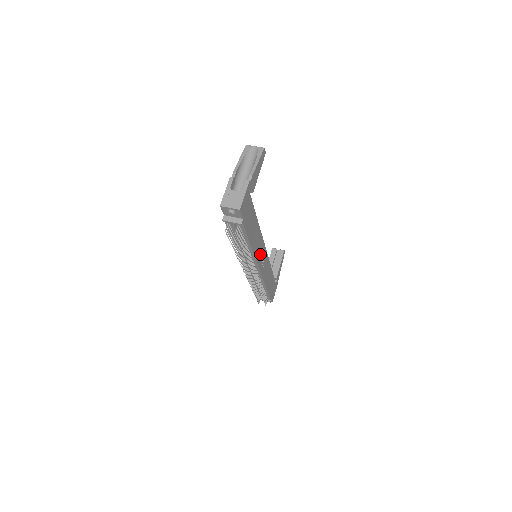
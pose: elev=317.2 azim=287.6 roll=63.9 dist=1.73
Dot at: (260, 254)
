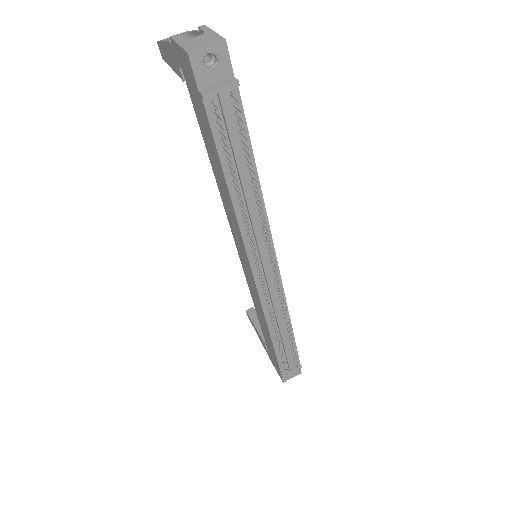
Dot at: occluded
